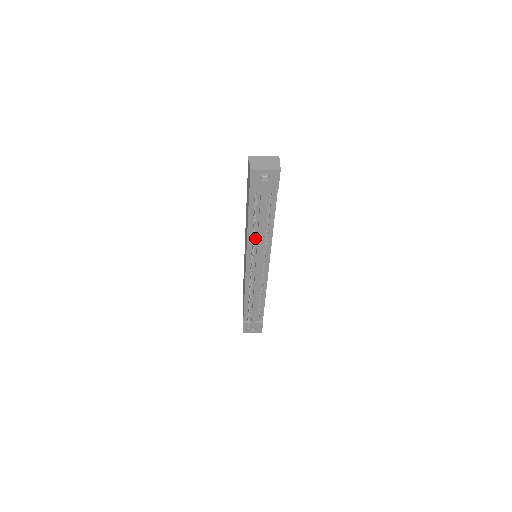
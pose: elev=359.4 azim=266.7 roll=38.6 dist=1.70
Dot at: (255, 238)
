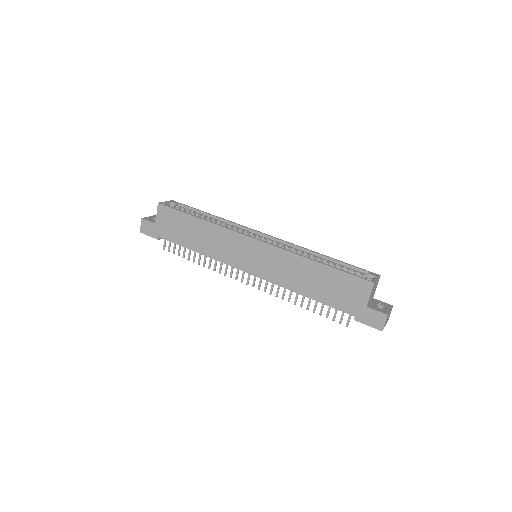
Dot at: occluded
